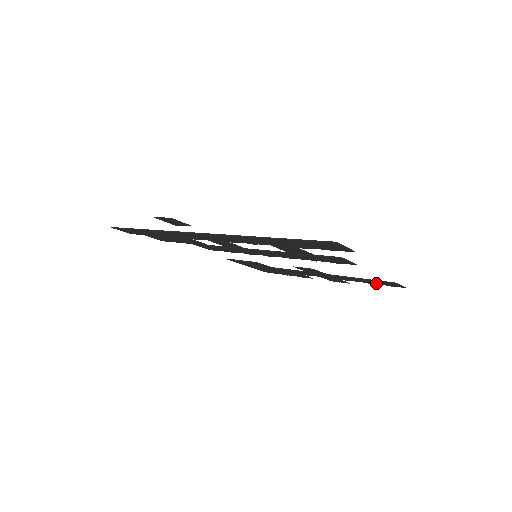
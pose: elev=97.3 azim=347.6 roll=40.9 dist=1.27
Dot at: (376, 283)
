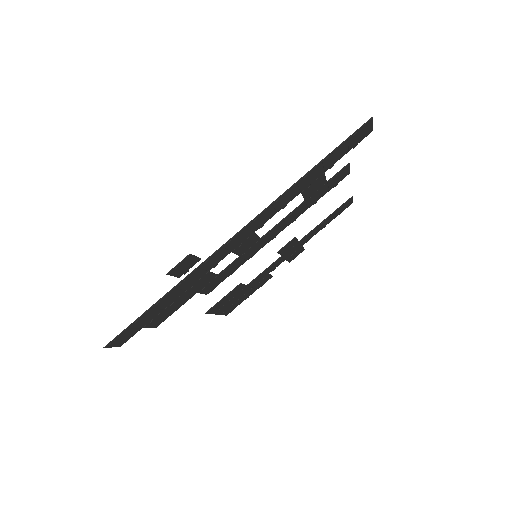
Dot at: (333, 218)
